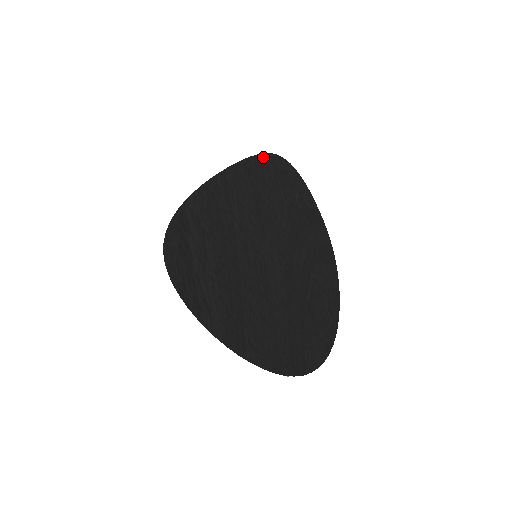
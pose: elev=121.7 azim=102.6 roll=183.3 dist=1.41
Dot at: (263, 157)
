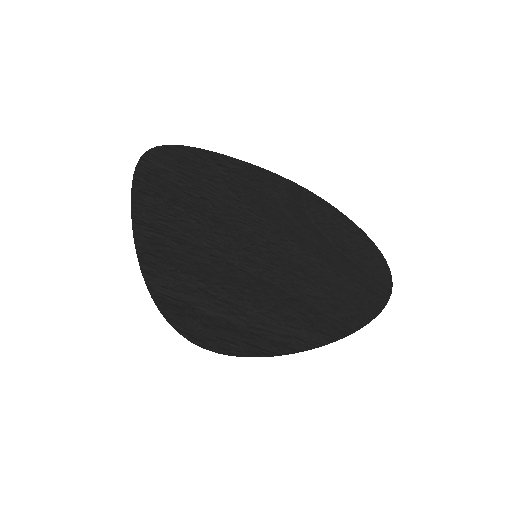
Dot at: (144, 165)
